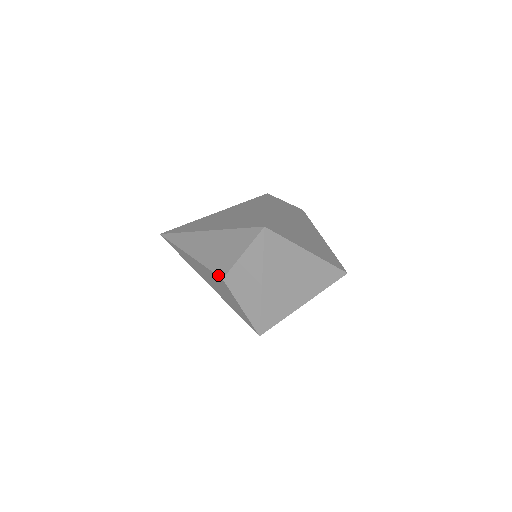
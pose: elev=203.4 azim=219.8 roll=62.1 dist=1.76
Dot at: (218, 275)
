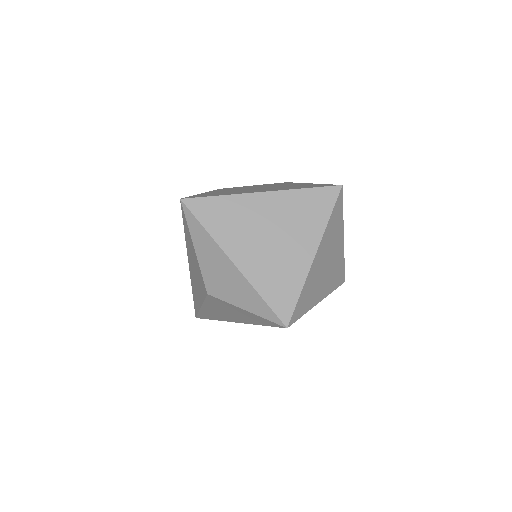
Dot at: (205, 295)
